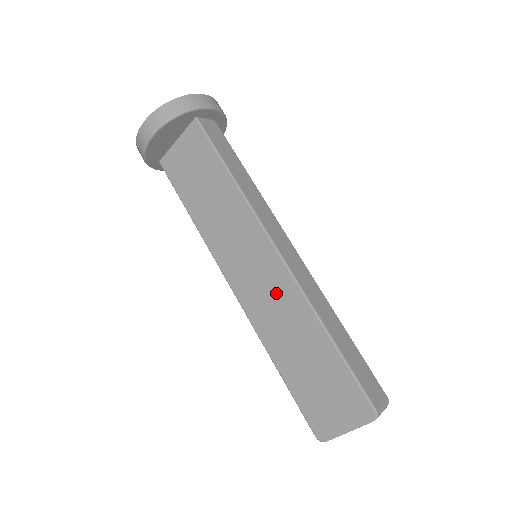
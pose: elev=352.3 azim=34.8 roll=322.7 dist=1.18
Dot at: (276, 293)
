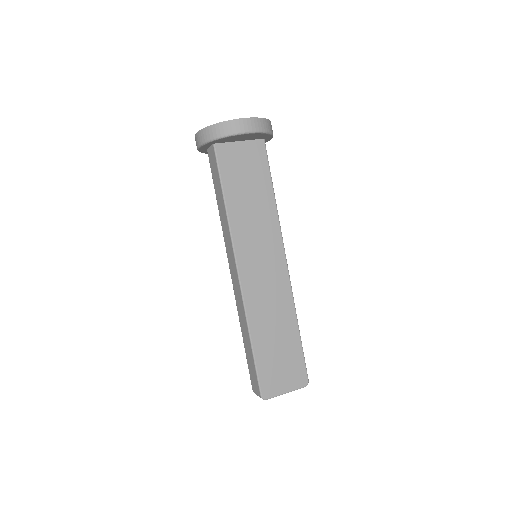
Dot at: (274, 289)
